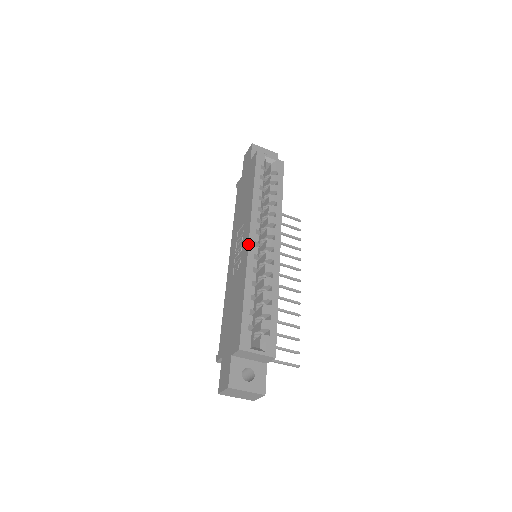
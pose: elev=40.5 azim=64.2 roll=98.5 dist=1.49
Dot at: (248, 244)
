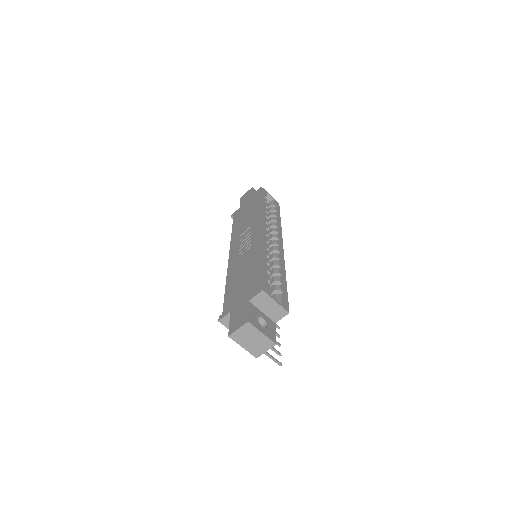
Dot at: (262, 232)
